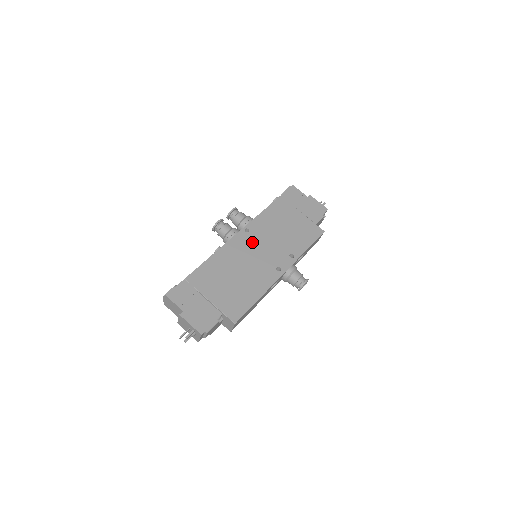
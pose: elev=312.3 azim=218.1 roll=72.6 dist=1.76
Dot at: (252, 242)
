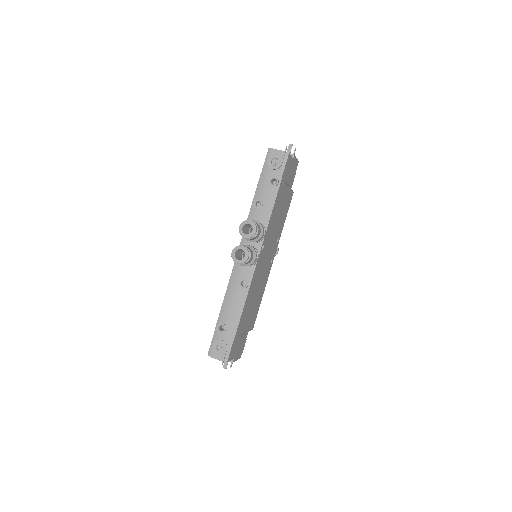
Dot at: (264, 255)
